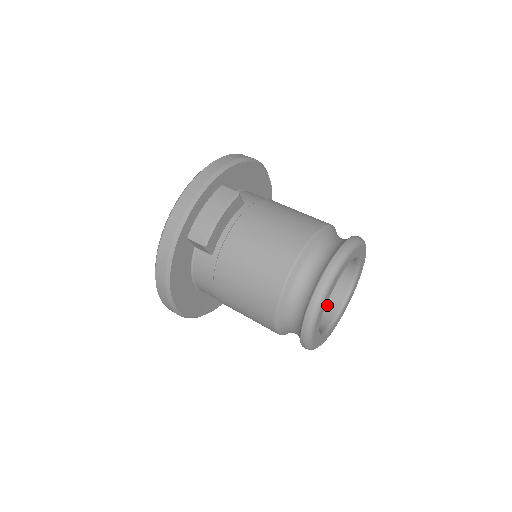
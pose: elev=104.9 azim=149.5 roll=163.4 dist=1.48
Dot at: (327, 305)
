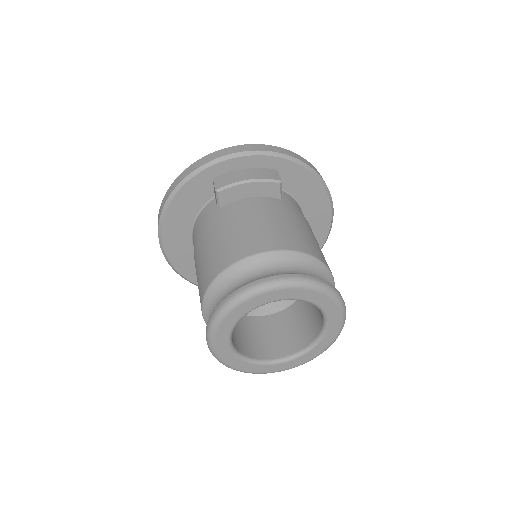
Dot at: (270, 347)
